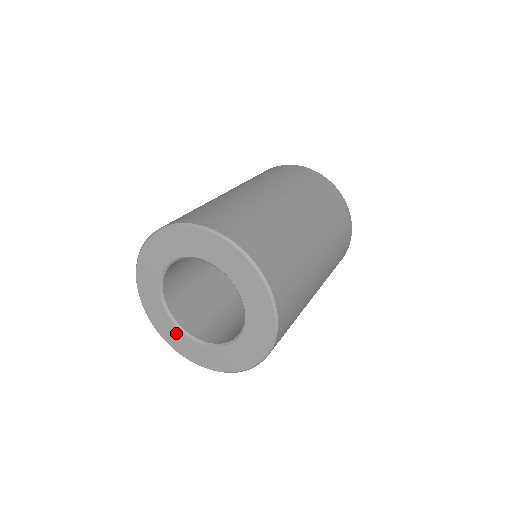
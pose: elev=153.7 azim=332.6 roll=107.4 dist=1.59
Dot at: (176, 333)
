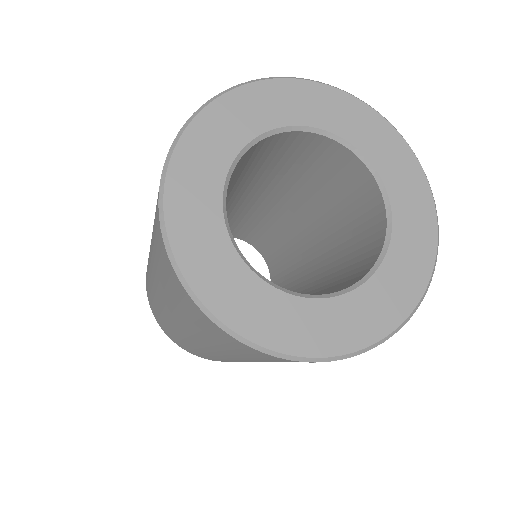
Dot at: (263, 298)
